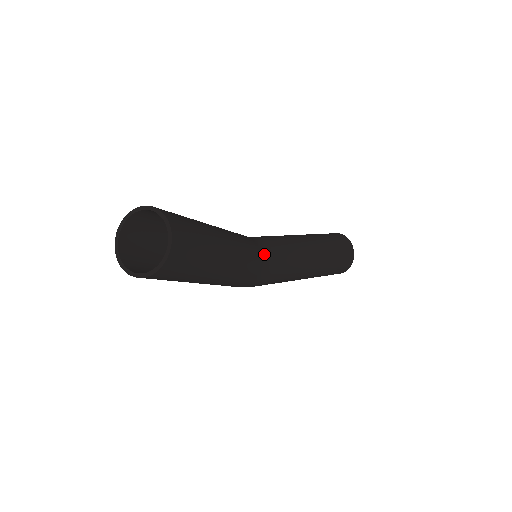
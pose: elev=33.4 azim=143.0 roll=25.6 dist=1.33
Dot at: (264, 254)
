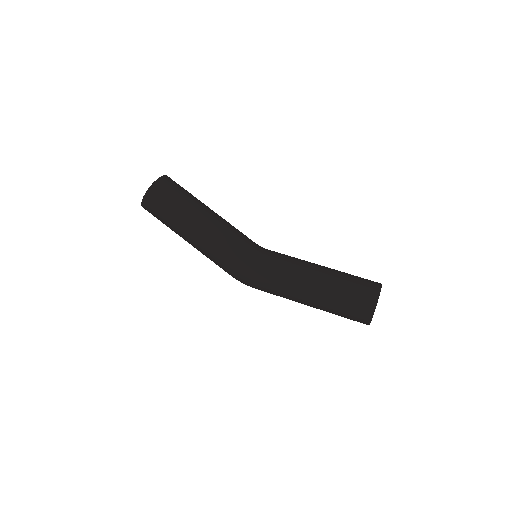
Dot at: (256, 247)
